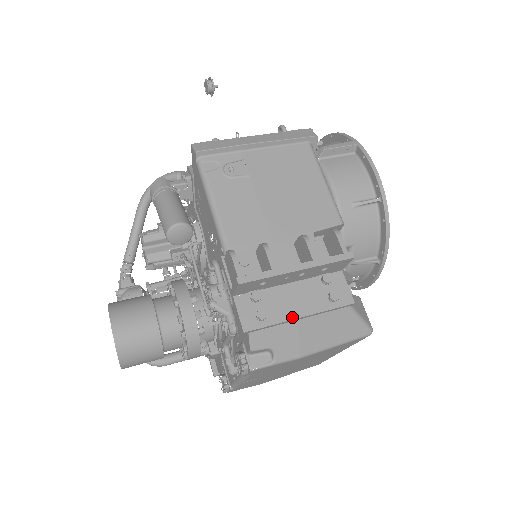
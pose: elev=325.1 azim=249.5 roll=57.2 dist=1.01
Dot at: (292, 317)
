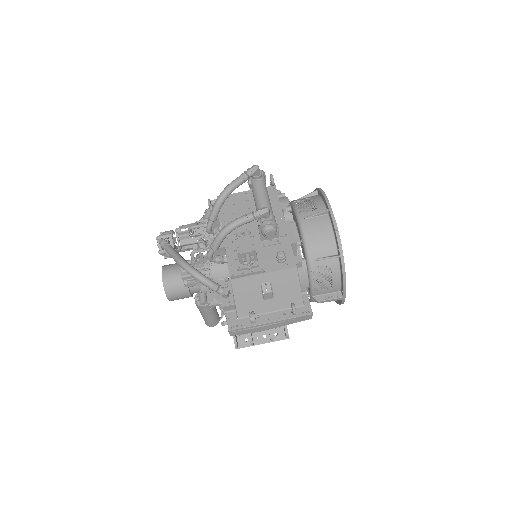
Dot at: occluded
